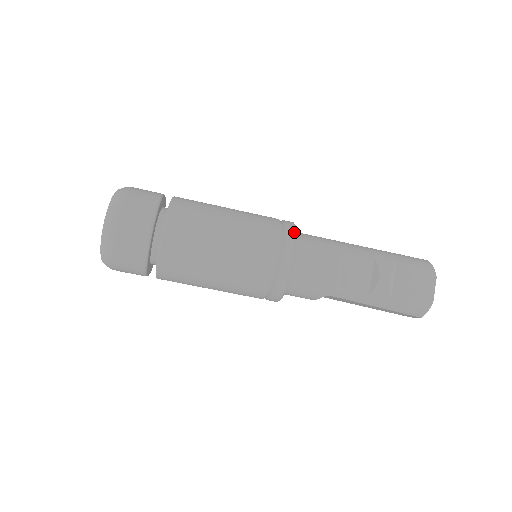
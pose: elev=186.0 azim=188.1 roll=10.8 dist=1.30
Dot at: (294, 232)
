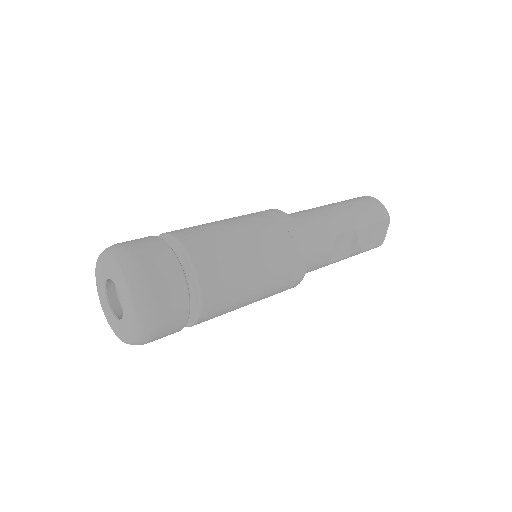
Dot at: (304, 241)
